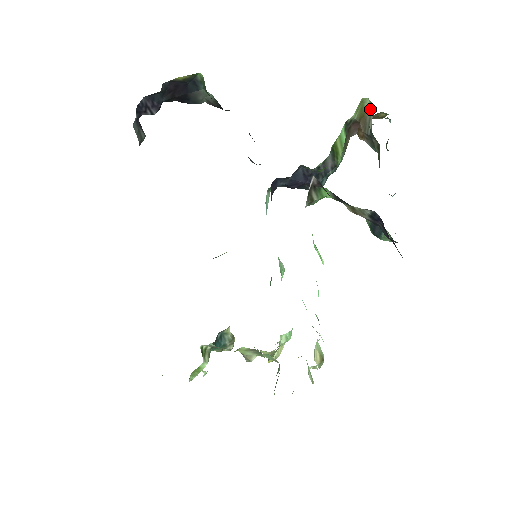
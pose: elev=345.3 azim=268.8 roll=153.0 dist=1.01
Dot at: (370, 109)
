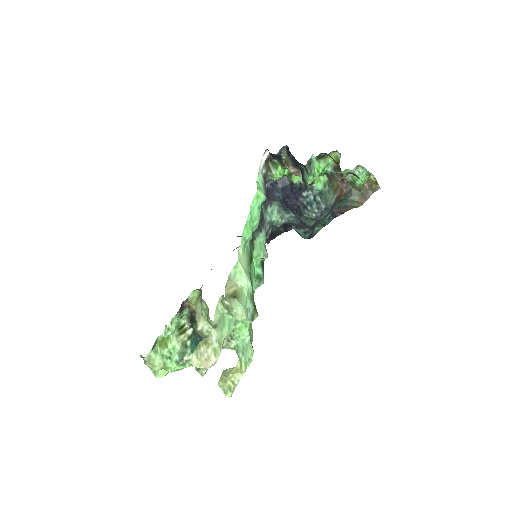
Dot at: (340, 157)
